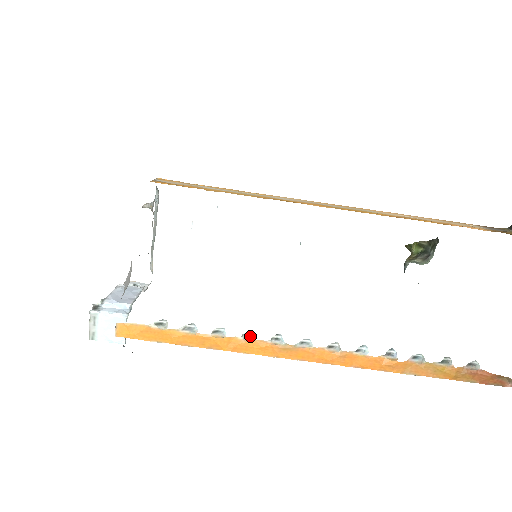
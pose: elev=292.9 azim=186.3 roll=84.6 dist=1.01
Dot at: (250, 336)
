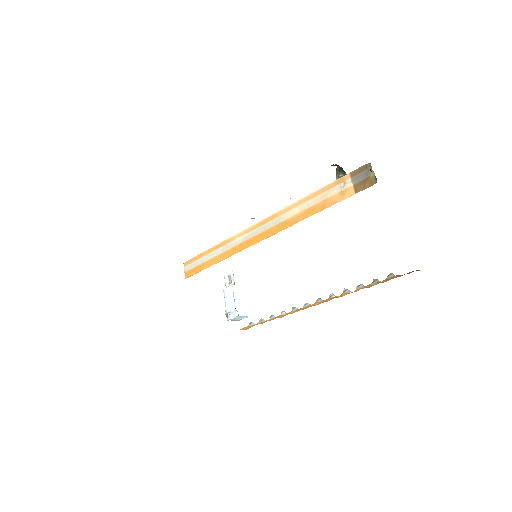
Dot at: (284, 312)
